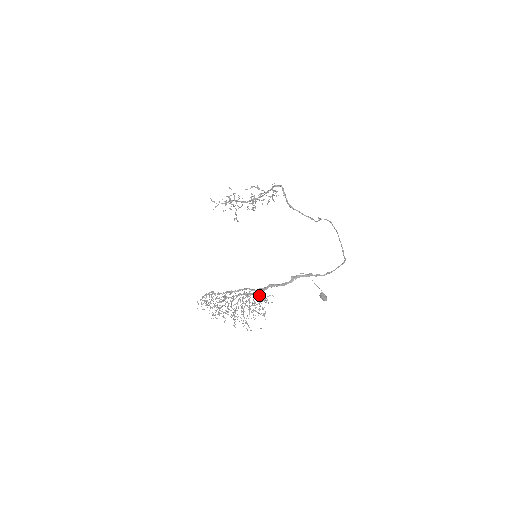
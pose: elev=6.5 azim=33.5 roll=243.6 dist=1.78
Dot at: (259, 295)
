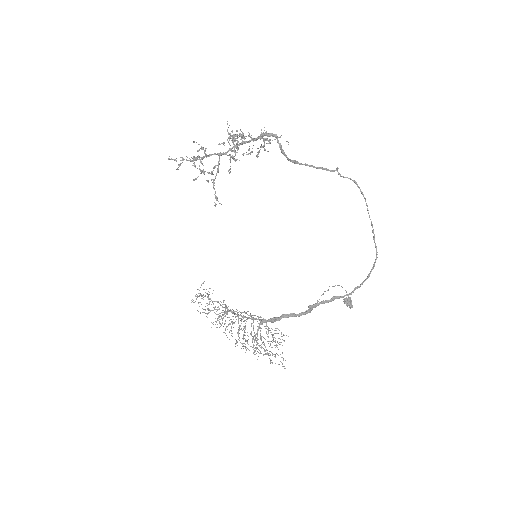
Dot at: occluded
